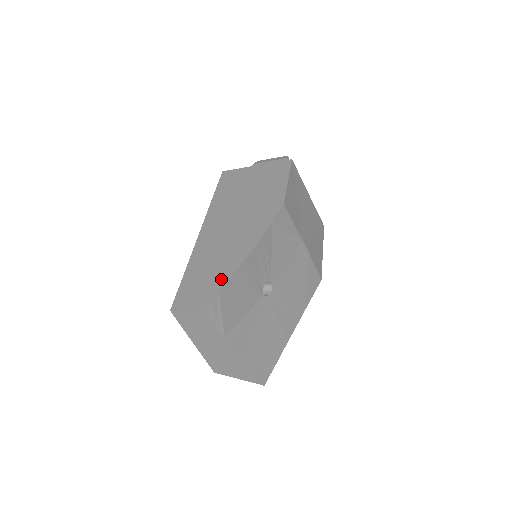
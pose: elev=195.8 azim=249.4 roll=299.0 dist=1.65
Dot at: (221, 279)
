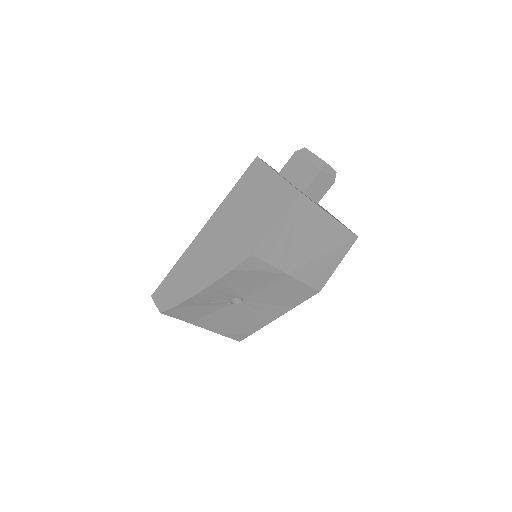
Dot at: (179, 298)
